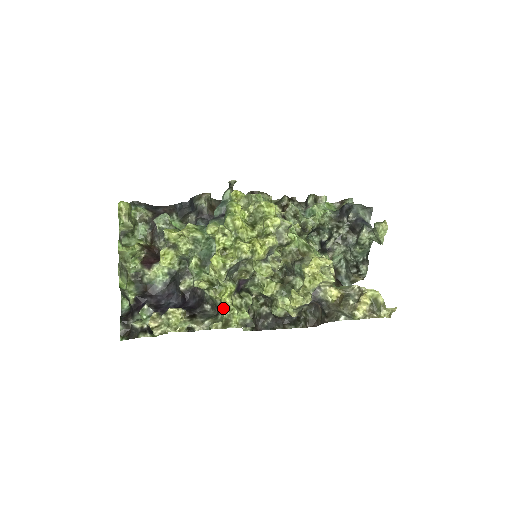
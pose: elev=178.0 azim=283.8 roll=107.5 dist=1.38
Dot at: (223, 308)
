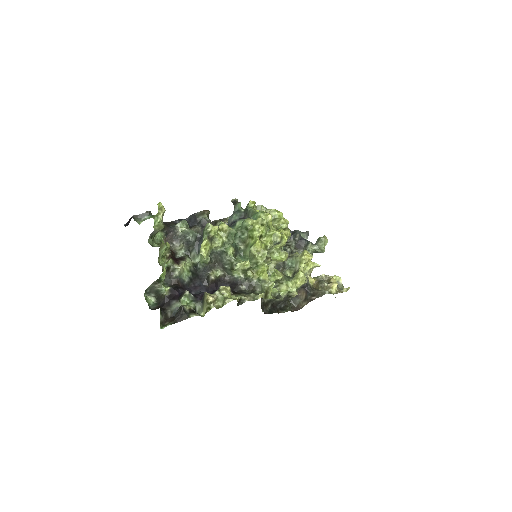
Dot at: (260, 284)
